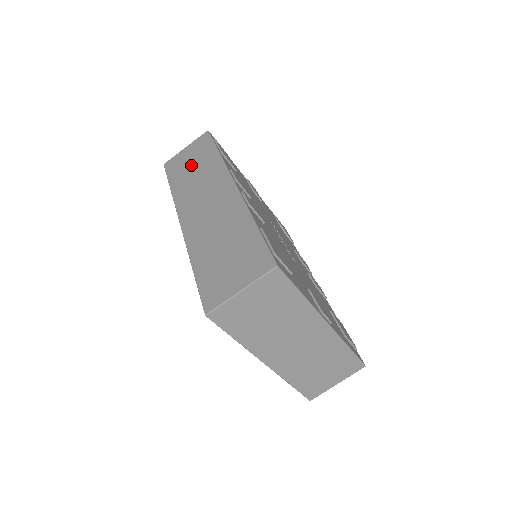
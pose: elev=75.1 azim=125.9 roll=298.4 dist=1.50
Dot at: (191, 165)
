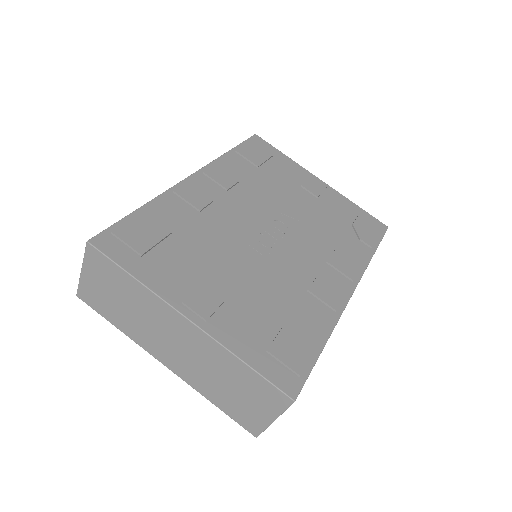
Dot at: occluded
